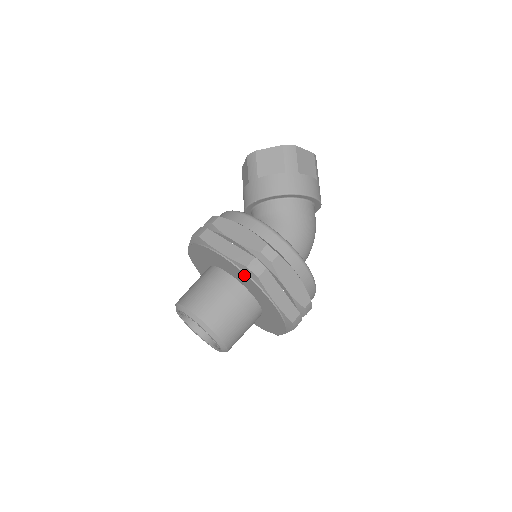
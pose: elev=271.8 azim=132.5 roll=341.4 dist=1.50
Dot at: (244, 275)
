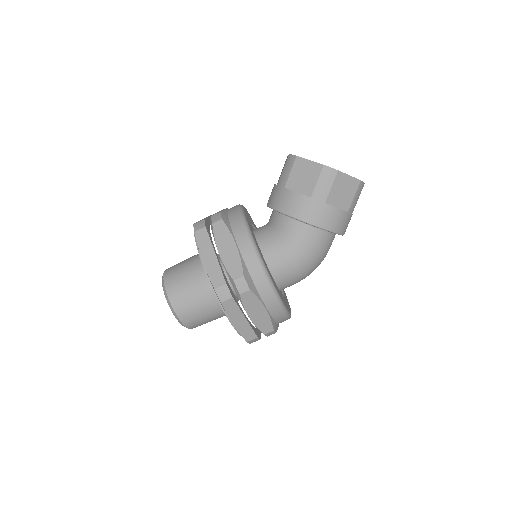
Dot at: (214, 291)
